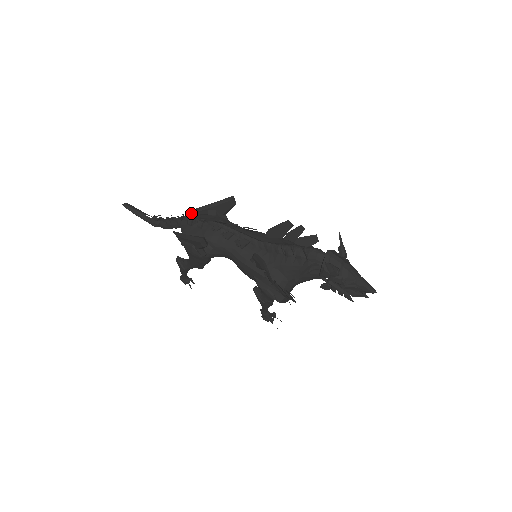
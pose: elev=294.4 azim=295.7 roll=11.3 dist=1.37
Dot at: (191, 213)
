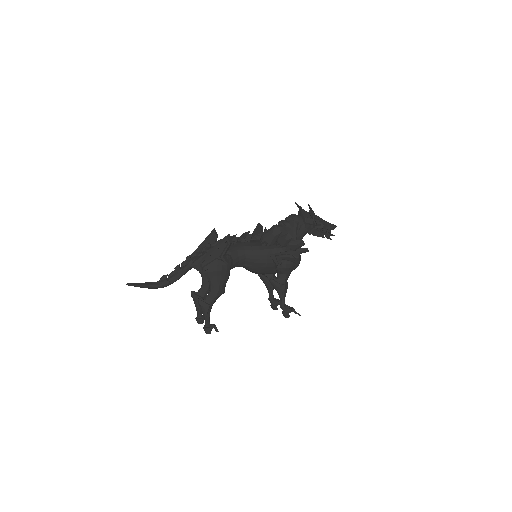
Dot at: occluded
